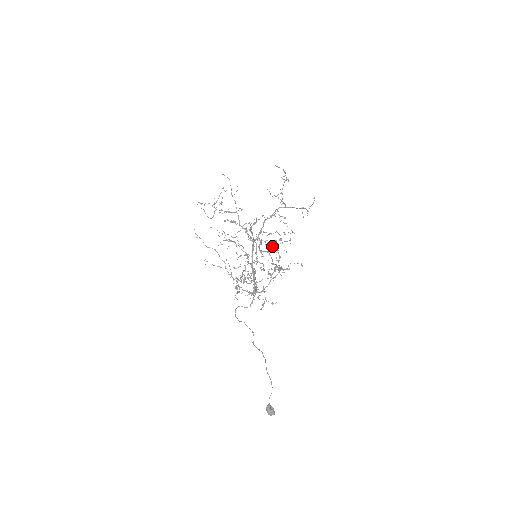
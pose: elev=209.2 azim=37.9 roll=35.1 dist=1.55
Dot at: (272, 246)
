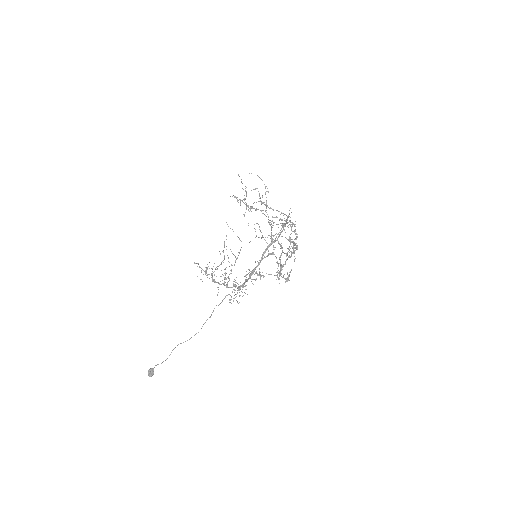
Dot at: (292, 252)
